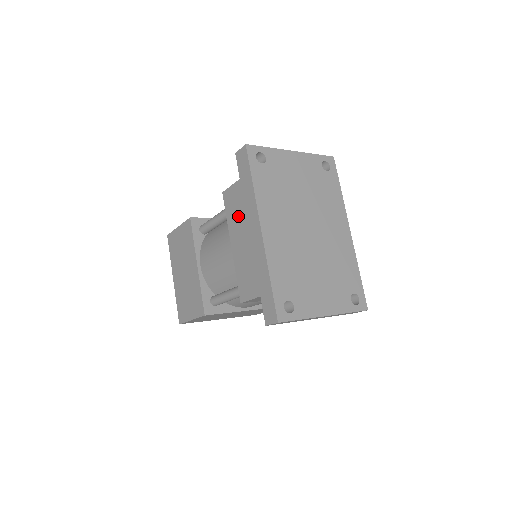
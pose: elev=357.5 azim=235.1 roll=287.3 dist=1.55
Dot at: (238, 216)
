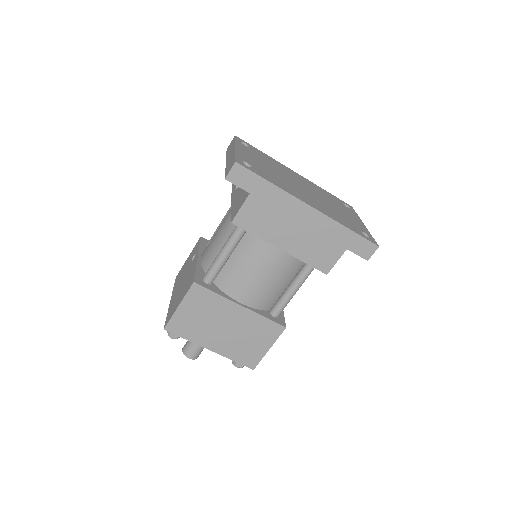
Dot at: (272, 221)
